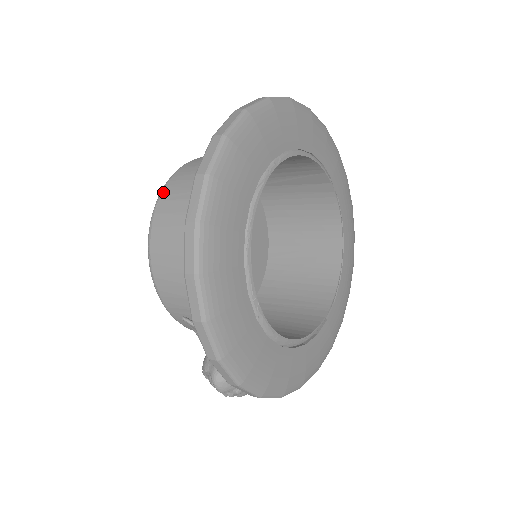
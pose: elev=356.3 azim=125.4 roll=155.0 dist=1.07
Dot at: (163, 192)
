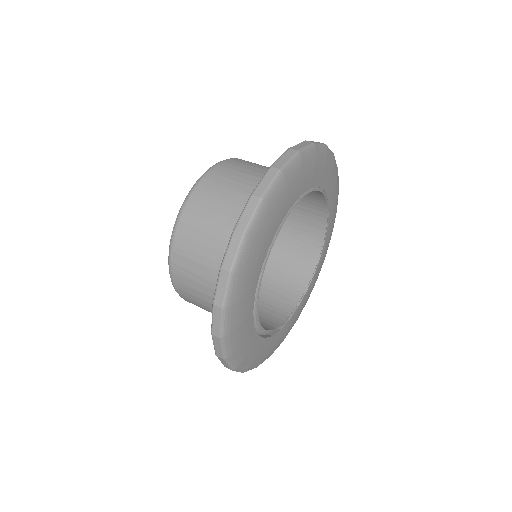
Dot at: (174, 244)
